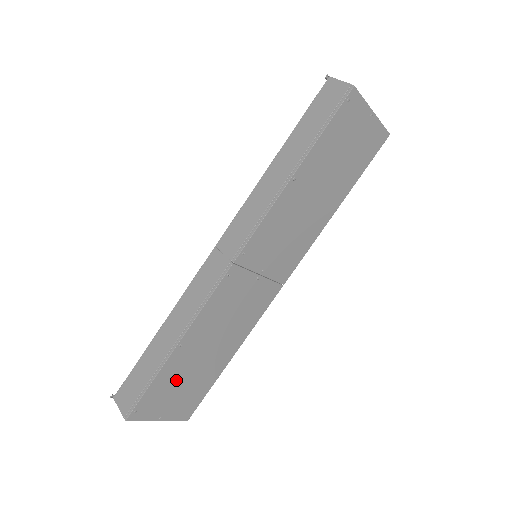
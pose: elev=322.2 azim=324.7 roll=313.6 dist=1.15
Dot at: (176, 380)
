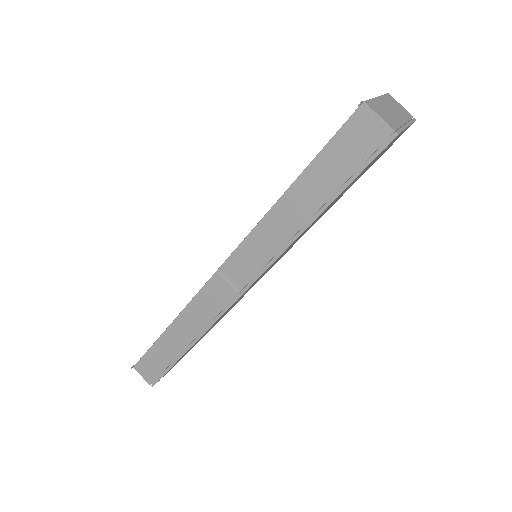
Dot at: occluded
